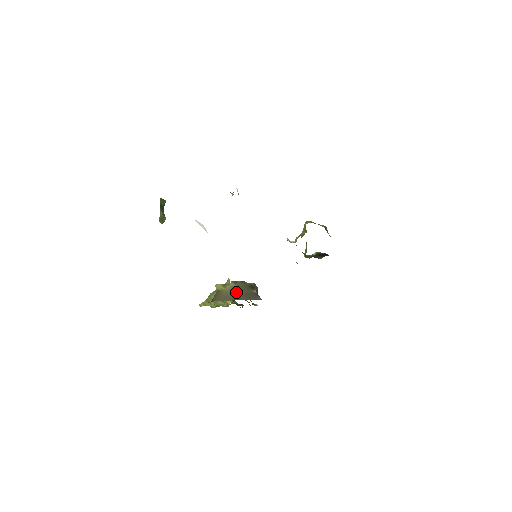
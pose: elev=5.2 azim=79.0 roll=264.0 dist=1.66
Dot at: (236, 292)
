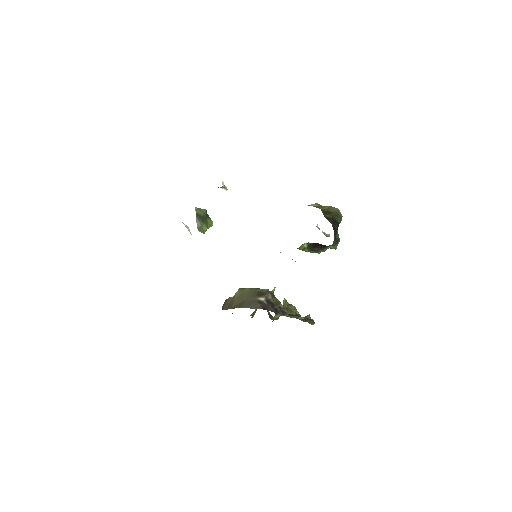
Dot at: (238, 300)
